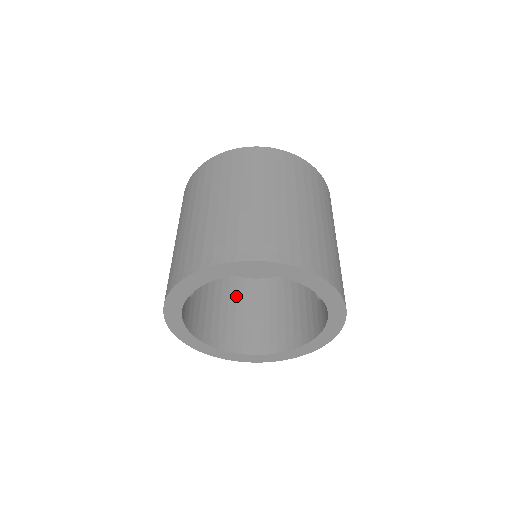
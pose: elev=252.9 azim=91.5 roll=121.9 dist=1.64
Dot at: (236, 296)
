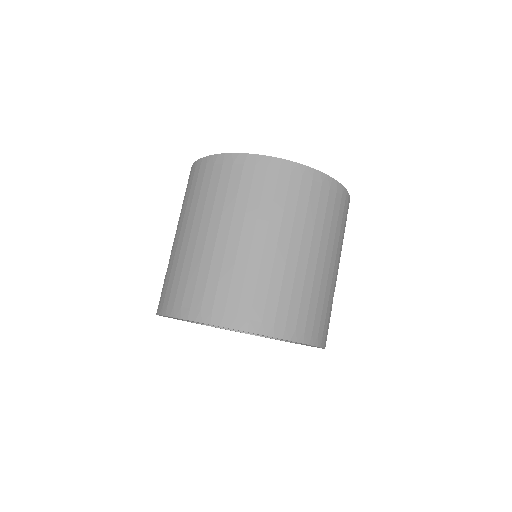
Dot at: occluded
